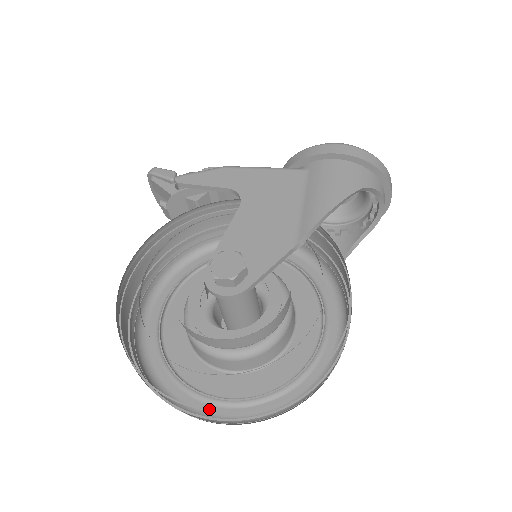
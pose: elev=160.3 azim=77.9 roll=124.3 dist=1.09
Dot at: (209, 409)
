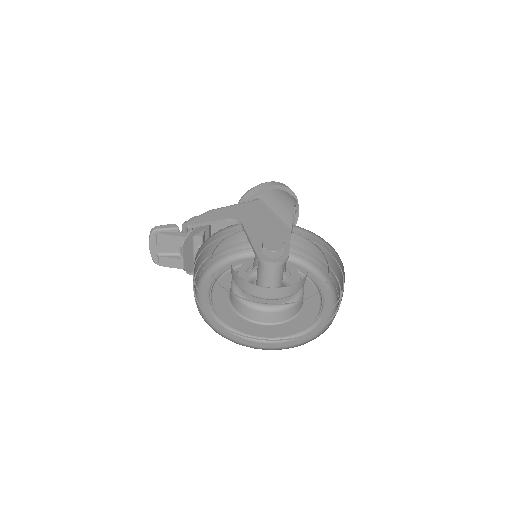
Dot at: (312, 320)
